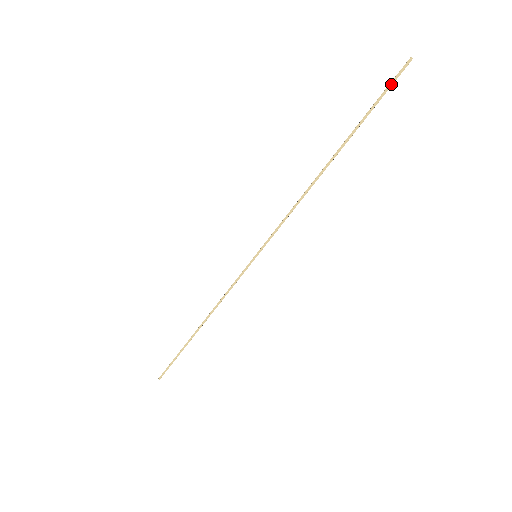
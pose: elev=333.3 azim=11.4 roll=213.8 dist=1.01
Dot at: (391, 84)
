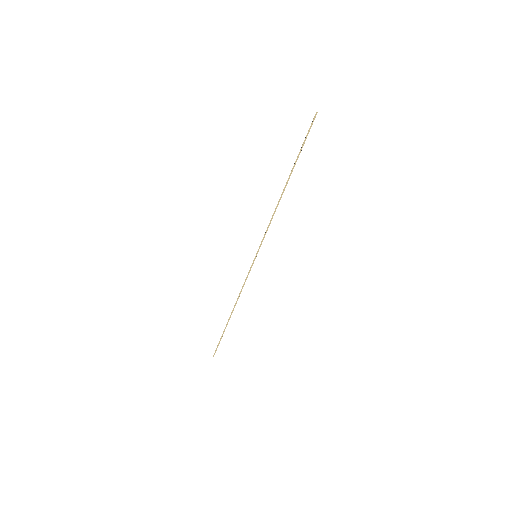
Dot at: (309, 130)
